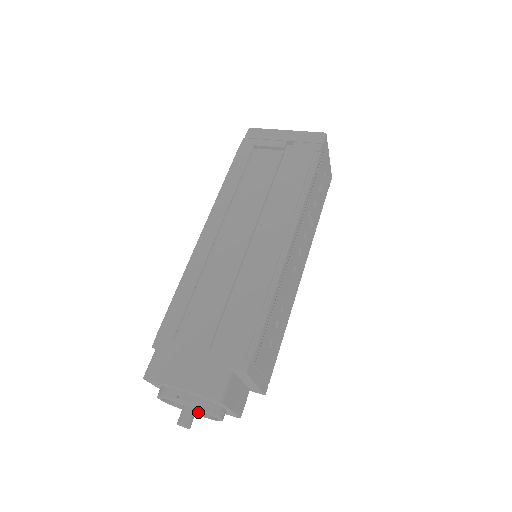
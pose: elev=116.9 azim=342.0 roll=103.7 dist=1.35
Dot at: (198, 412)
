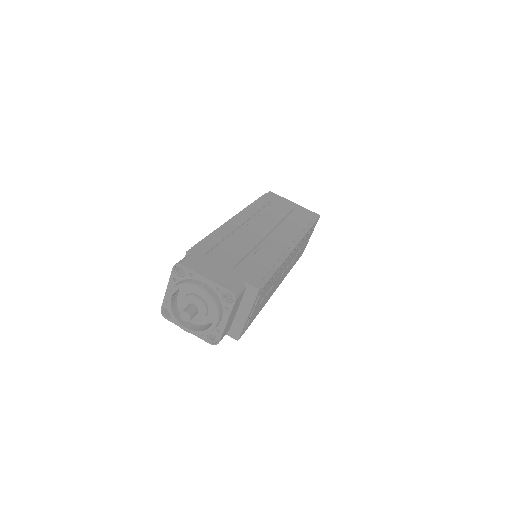
Dot at: (186, 325)
